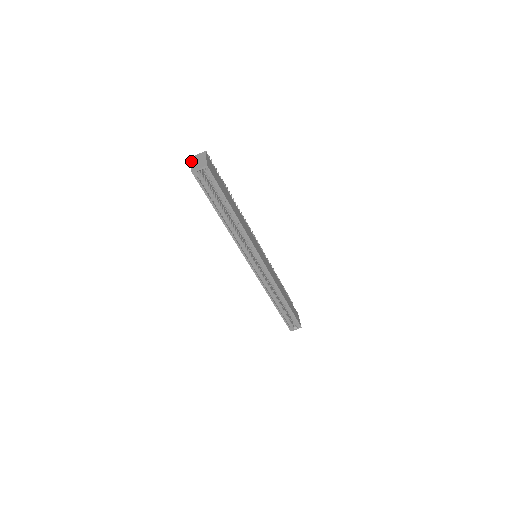
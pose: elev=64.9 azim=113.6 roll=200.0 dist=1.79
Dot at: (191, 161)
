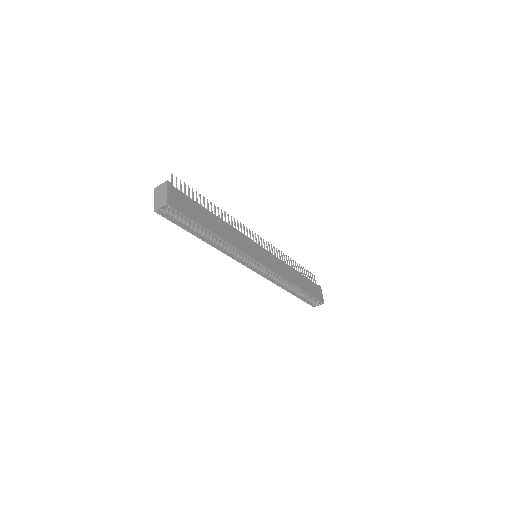
Dot at: (154, 194)
